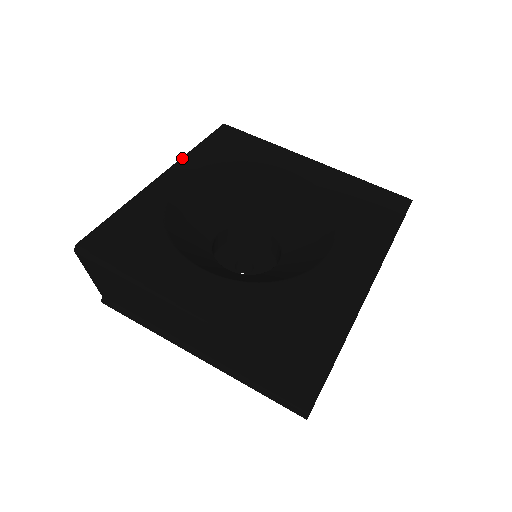
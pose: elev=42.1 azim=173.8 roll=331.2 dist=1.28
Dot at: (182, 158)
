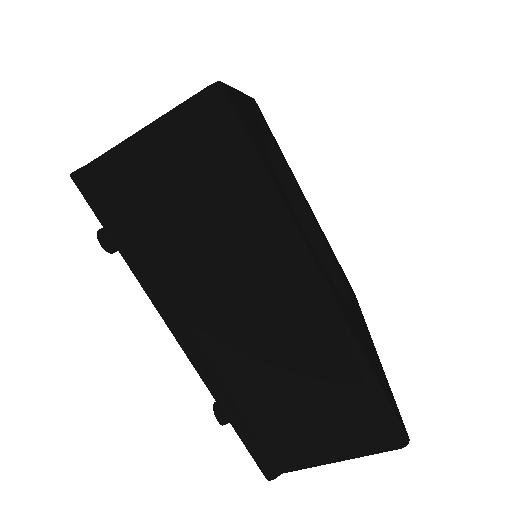
Dot at: occluded
